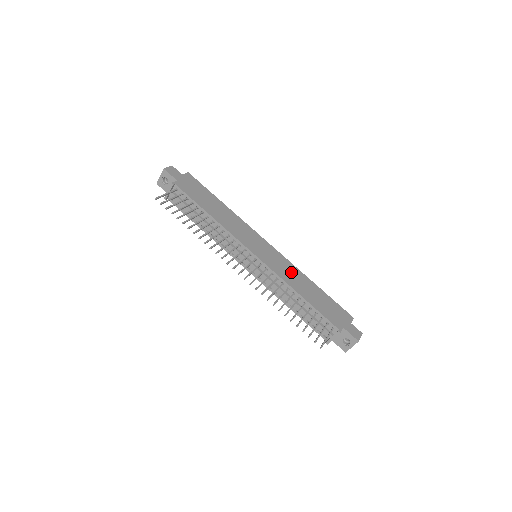
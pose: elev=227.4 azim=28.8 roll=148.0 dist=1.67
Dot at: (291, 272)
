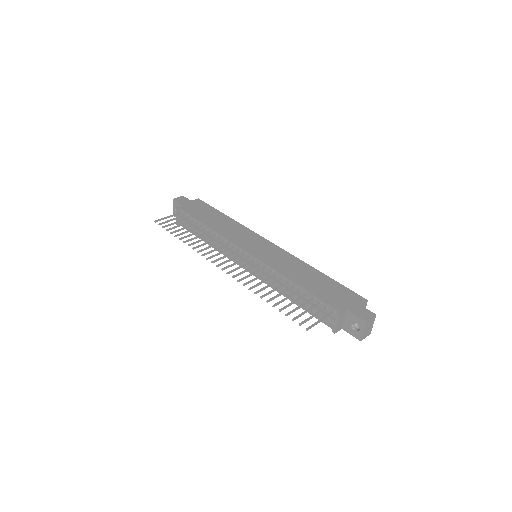
Dot at: (290, 263)
